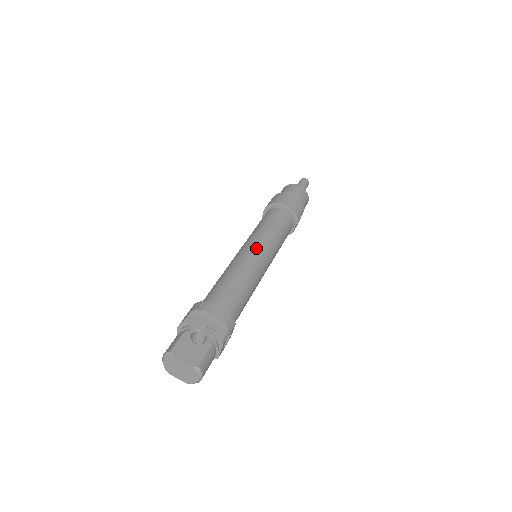
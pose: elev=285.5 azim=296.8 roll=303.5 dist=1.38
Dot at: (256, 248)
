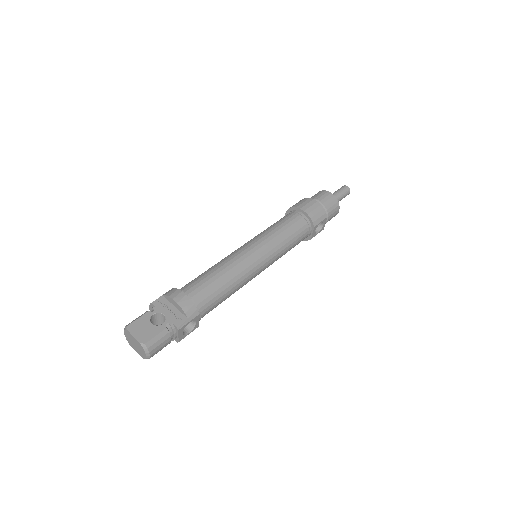
Dot at: (251, 248)
